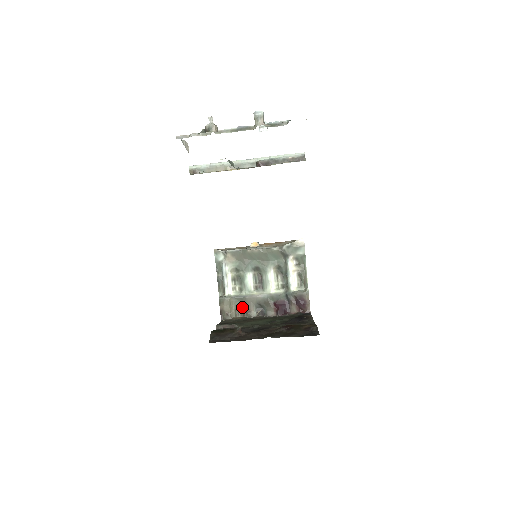
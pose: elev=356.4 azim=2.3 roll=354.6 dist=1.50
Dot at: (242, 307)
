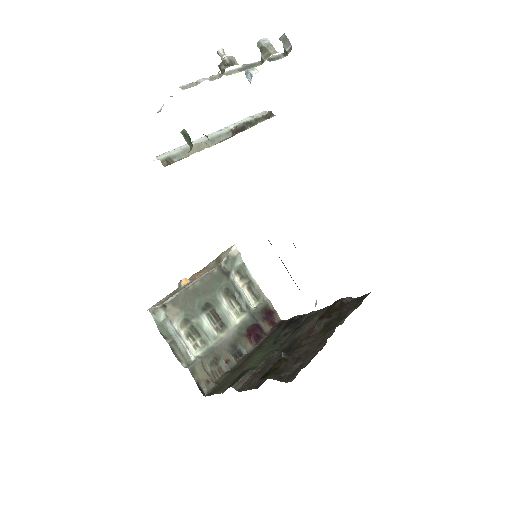
Dot at: (216, 362)
